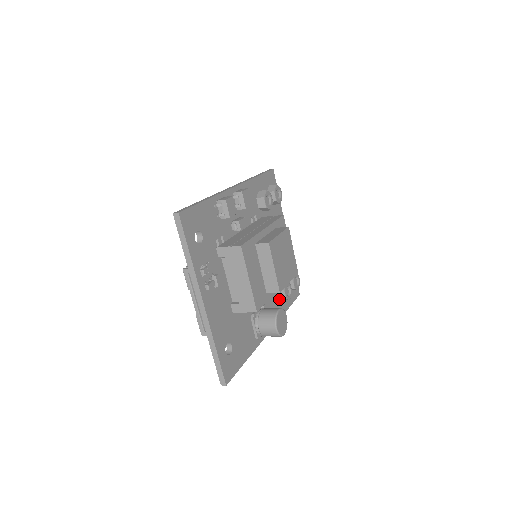
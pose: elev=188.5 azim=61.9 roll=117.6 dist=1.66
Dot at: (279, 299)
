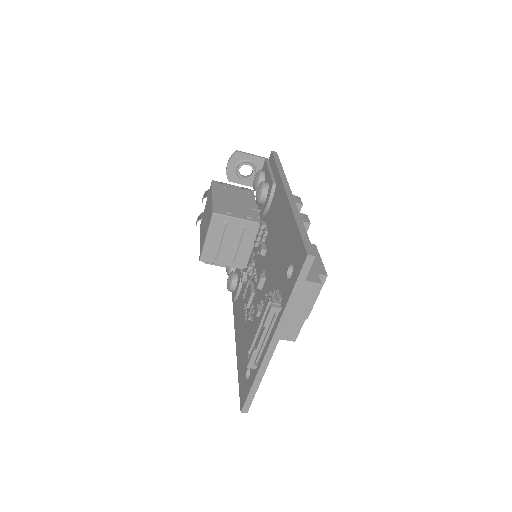
Dot at: occluded
